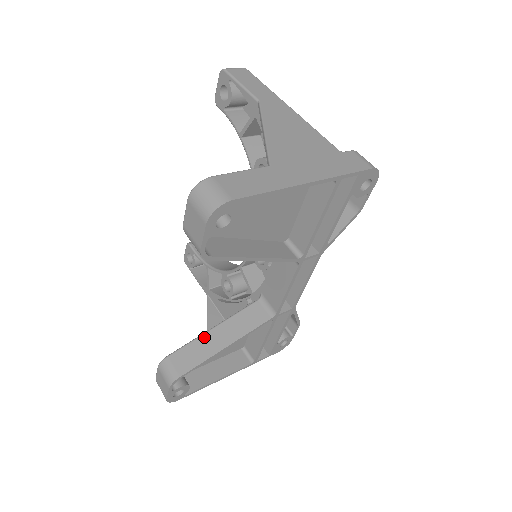
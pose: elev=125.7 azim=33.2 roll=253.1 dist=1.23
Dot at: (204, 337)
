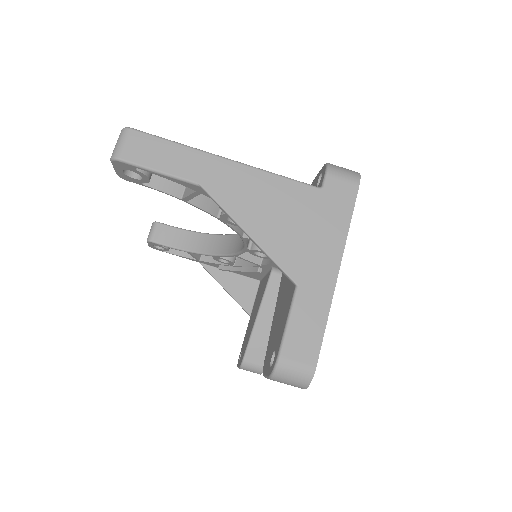
Dot at: (257, 329)
